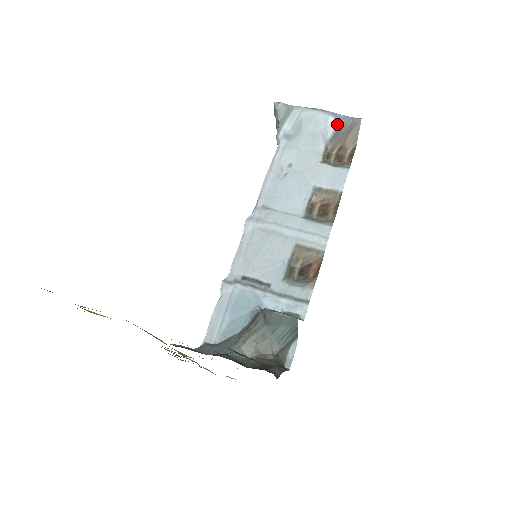
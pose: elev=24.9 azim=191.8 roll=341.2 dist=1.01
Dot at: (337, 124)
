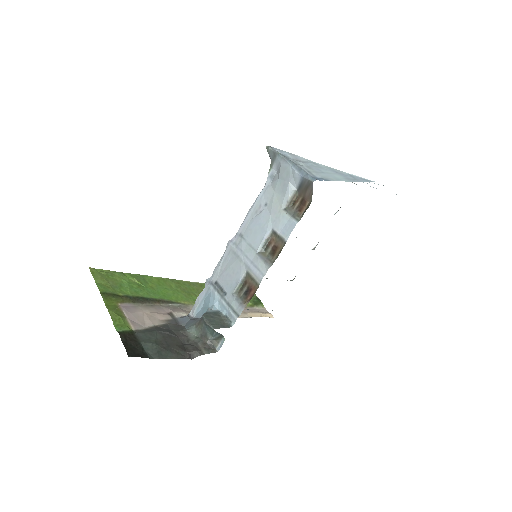
Dot at: (300, 179)
